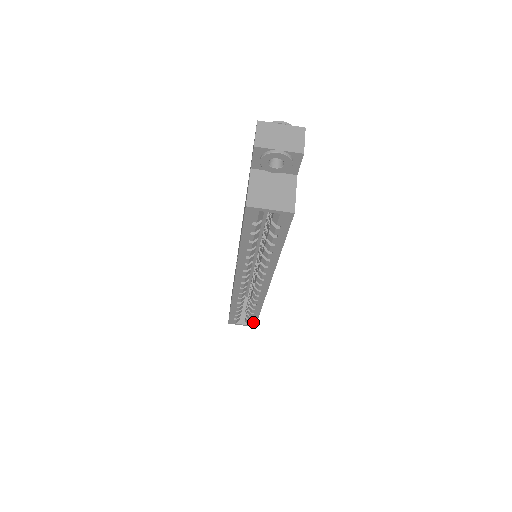
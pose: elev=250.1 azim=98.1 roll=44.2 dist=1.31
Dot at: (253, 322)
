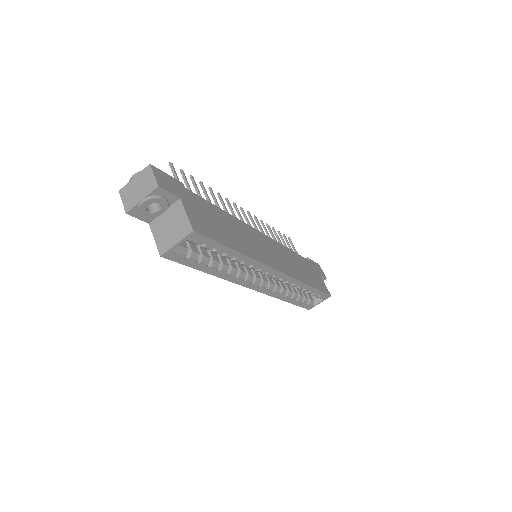
Dot at: (323, 295)
